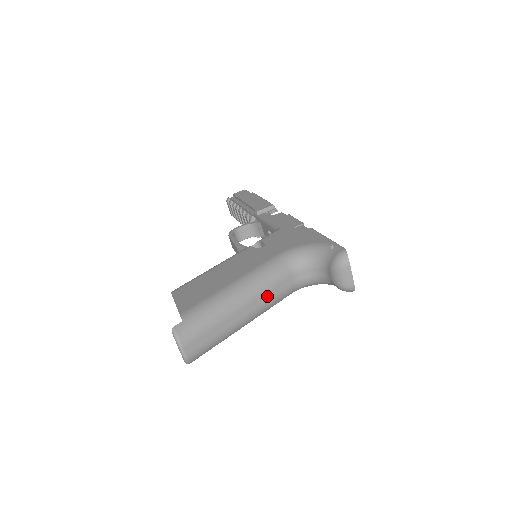
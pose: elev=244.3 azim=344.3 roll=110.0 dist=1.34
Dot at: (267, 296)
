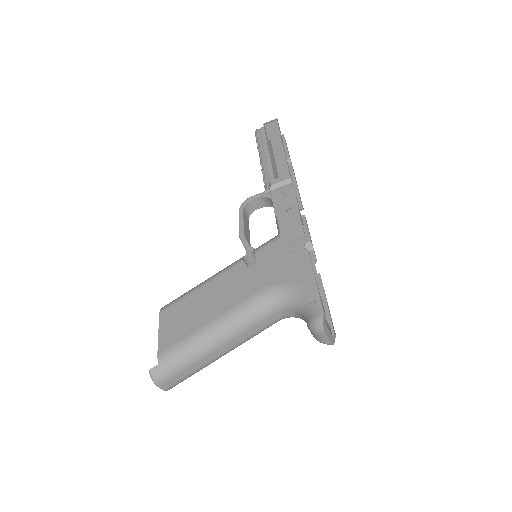
Dot at: (245, 335)
